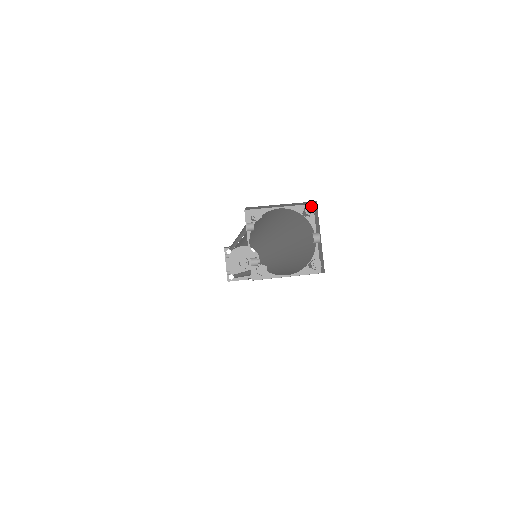
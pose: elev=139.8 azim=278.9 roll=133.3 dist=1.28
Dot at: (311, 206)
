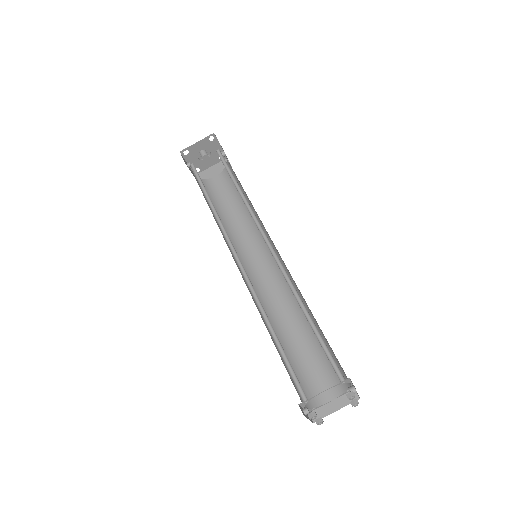
Dot at: (353, 397)
